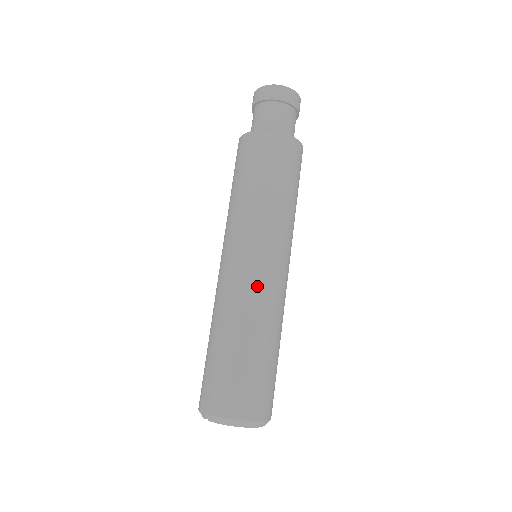
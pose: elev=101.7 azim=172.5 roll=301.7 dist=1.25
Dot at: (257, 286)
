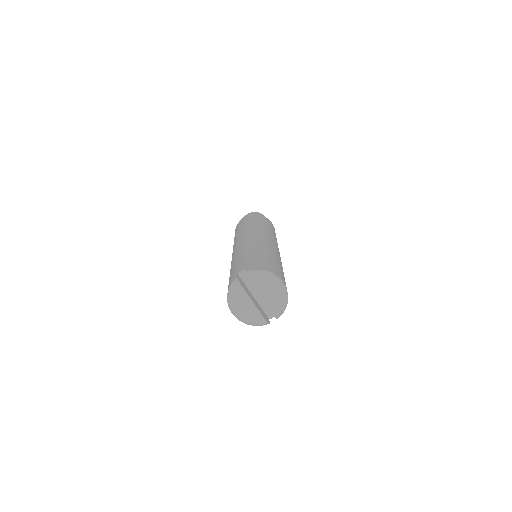
Dot at: (271, 244)
